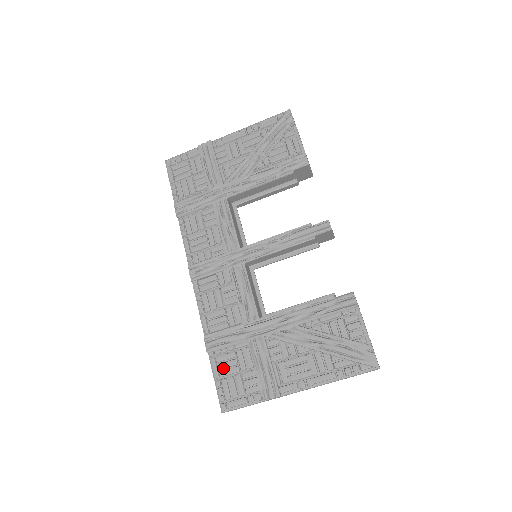
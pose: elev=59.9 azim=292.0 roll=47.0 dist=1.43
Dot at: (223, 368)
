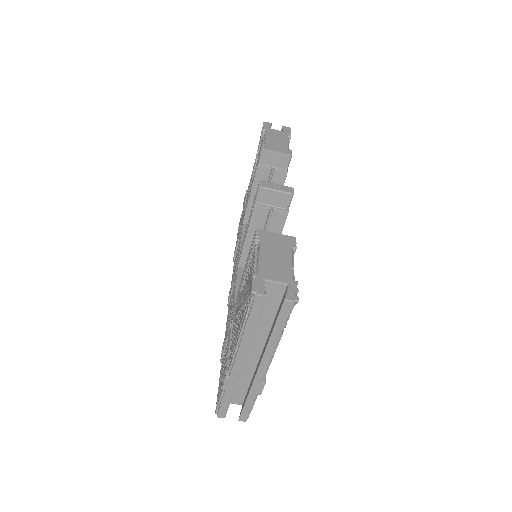
Dot at: occluded
